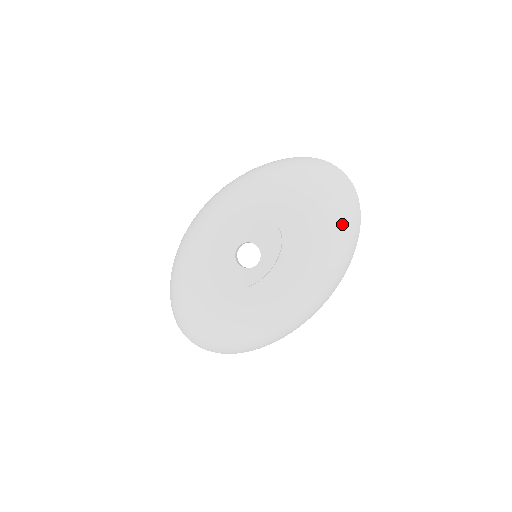
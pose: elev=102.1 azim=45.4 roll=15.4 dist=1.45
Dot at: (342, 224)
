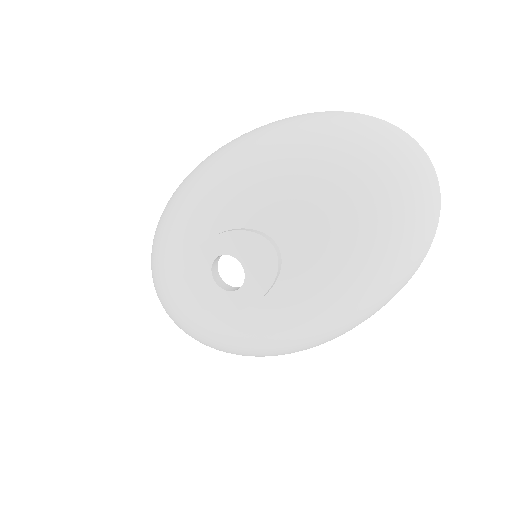
Dot at: (388, 262)
